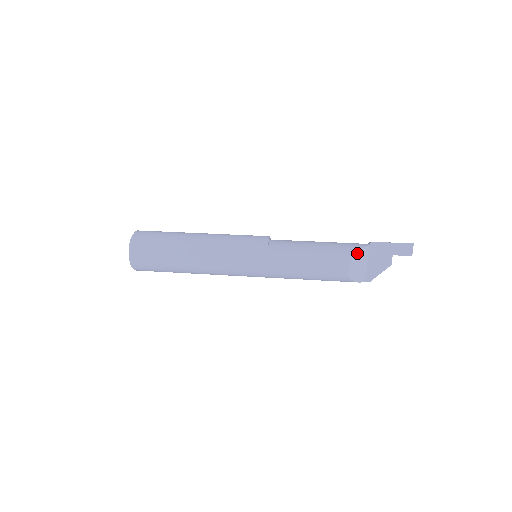
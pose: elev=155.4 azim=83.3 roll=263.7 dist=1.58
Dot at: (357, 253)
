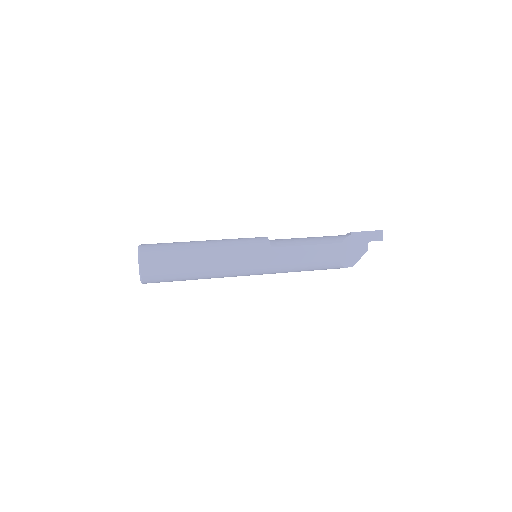
Dot at: (344, 242)
